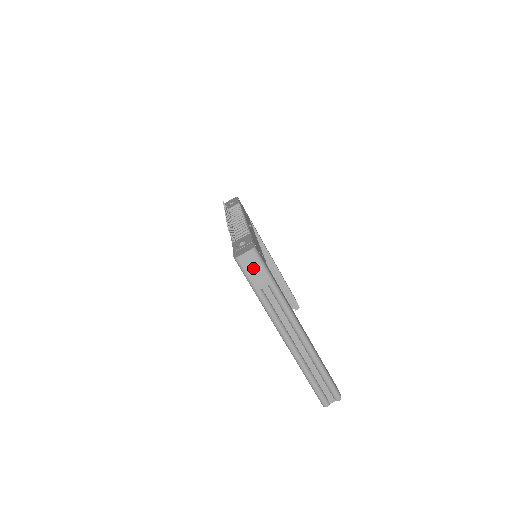
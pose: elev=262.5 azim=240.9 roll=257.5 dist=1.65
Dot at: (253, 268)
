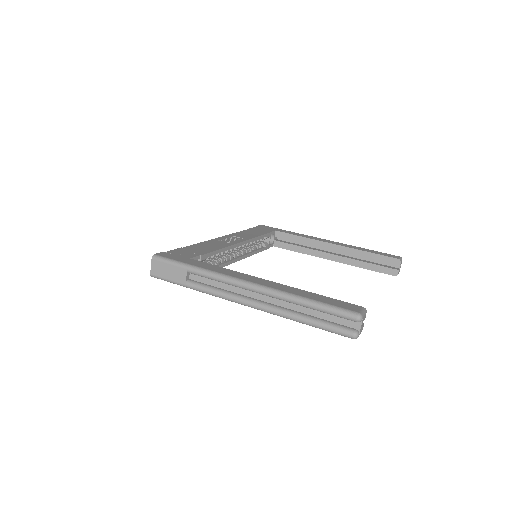
Dot at: (166, 271)
